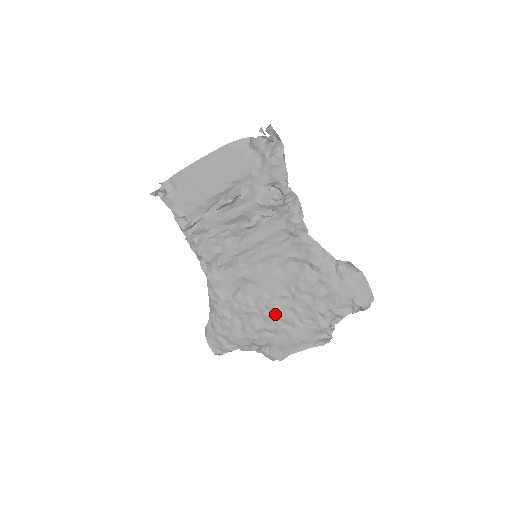
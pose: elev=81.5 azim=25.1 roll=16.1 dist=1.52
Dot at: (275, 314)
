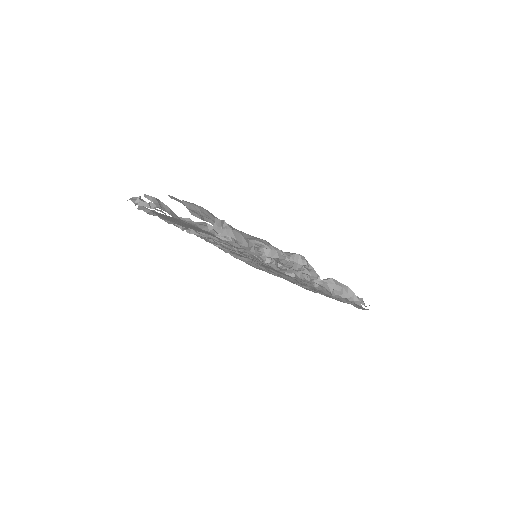
Dot at: (286, 279)
